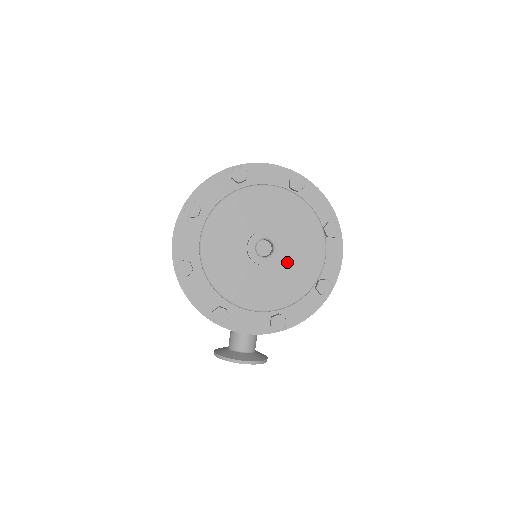
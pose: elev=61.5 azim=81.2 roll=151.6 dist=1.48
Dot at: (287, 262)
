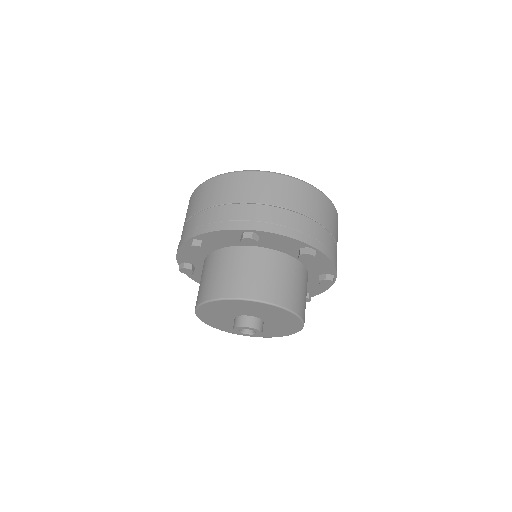
Dot at: (266, 327)
